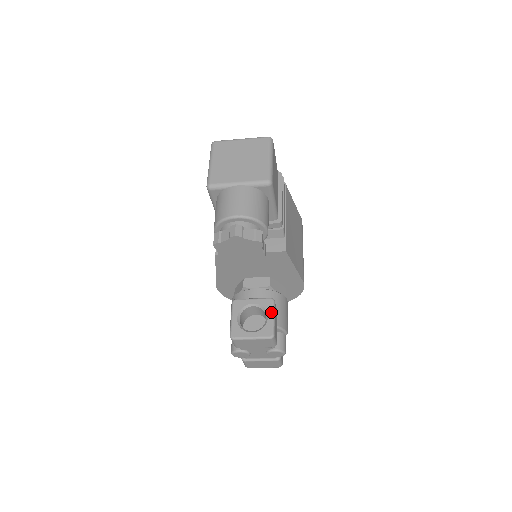
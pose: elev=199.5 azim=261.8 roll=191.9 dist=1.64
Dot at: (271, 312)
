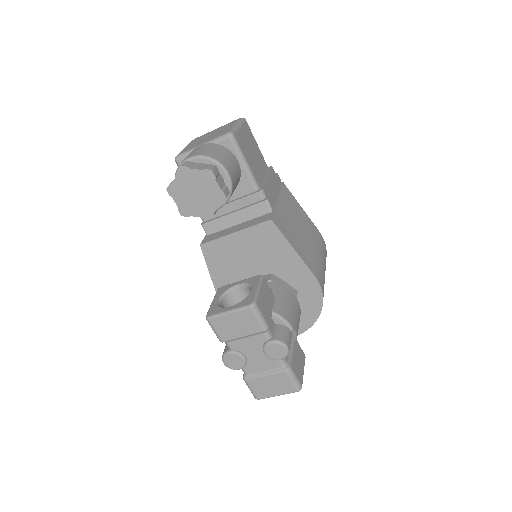
Dot at: (256, 285)
